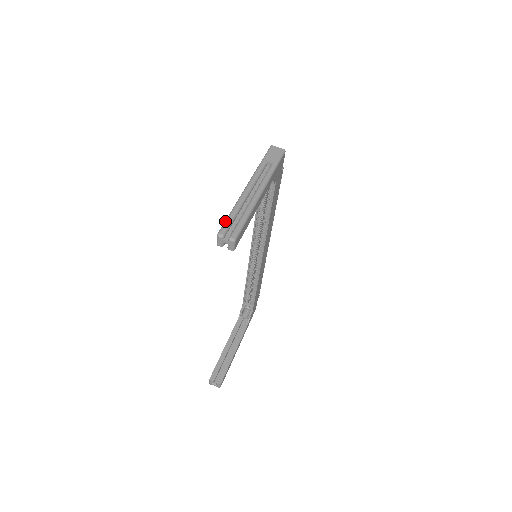
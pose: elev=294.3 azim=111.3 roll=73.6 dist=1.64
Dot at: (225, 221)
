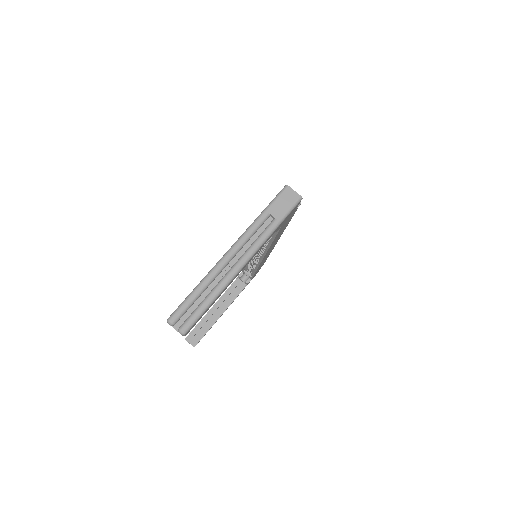
Dot at: (183, 302)
